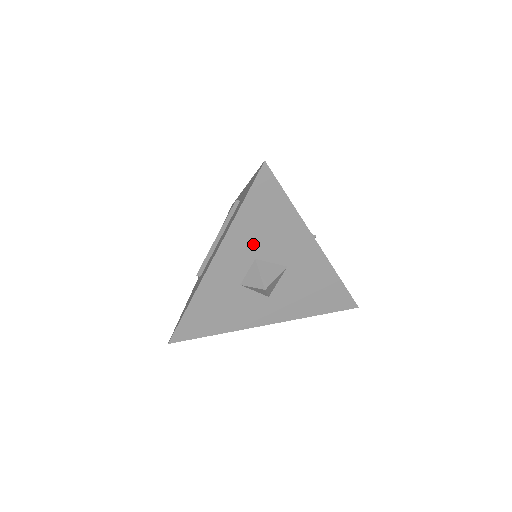
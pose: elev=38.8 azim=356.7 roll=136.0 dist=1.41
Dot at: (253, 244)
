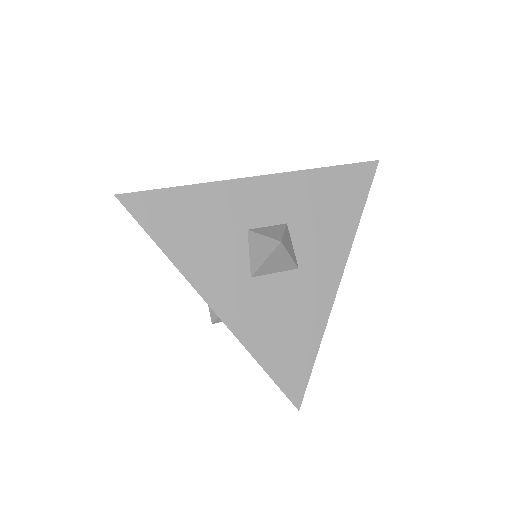
Dot at: (301, 208)
